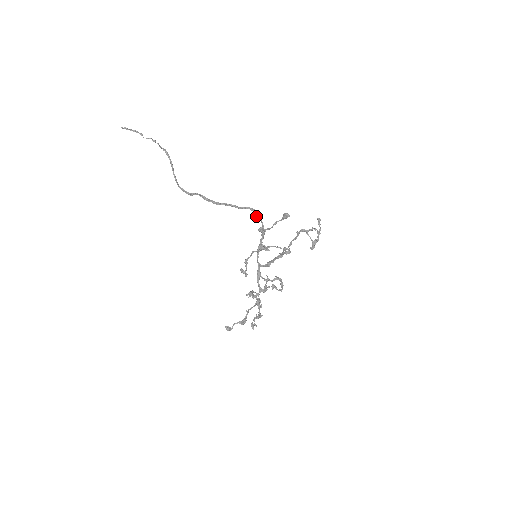
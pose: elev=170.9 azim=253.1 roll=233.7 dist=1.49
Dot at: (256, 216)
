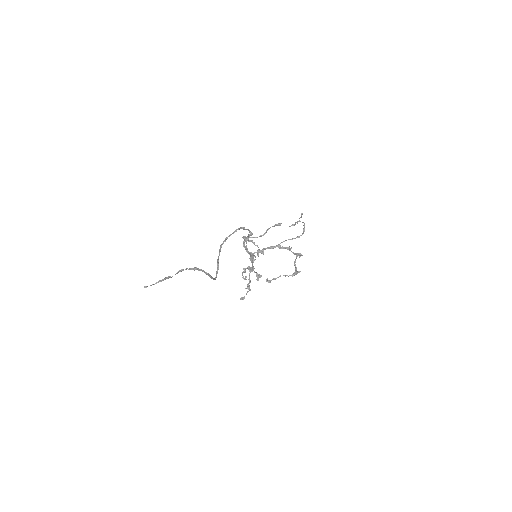
Dot at: occluded
